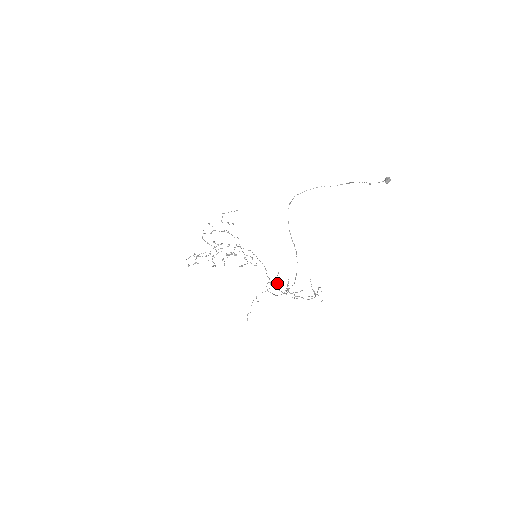
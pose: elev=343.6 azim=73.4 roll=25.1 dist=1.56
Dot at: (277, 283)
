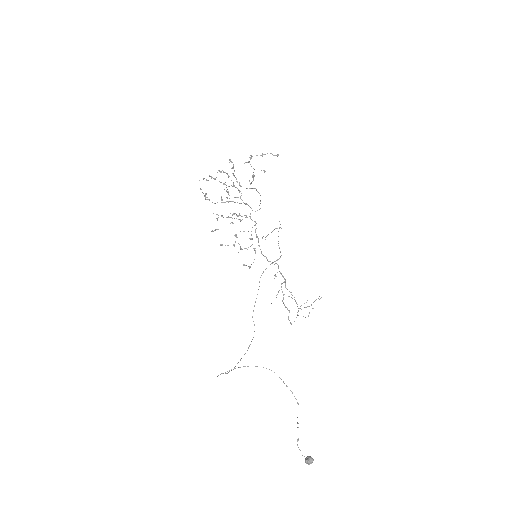
Dot at: occluded
